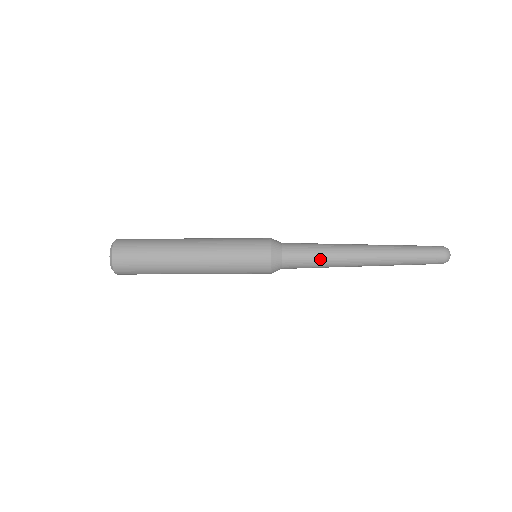
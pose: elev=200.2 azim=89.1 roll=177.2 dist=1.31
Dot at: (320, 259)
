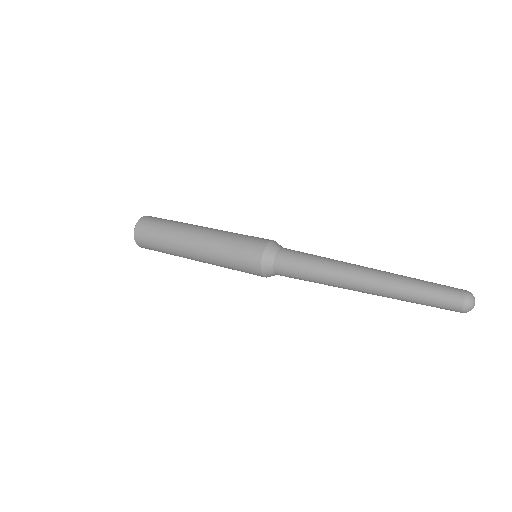
Dot at: (312, 270)
